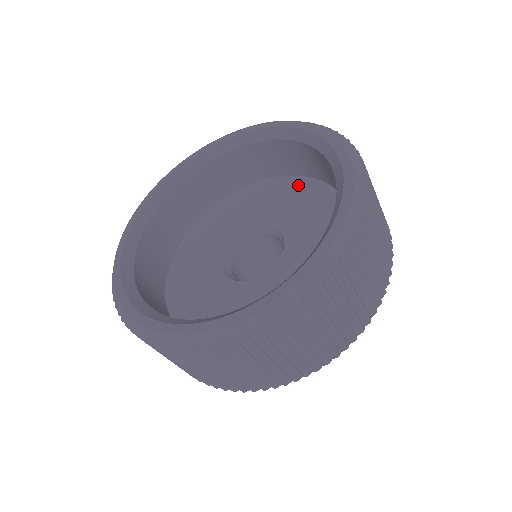
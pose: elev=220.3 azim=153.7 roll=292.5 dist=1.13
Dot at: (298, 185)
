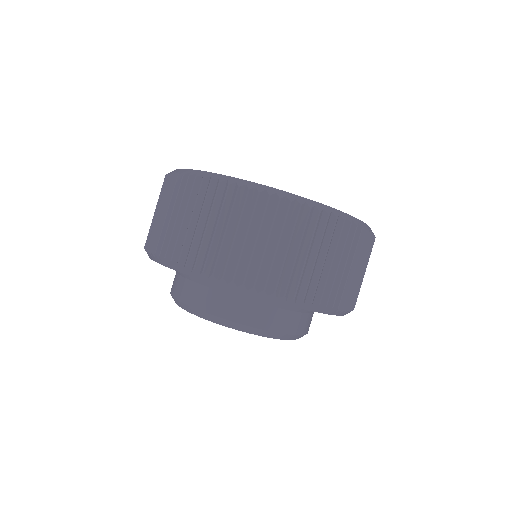
Dot at: occluded
